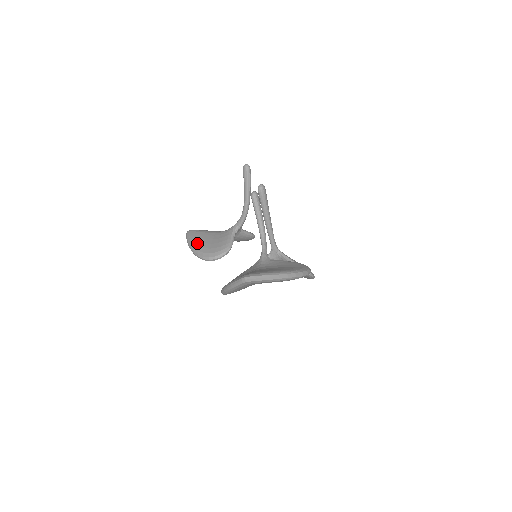
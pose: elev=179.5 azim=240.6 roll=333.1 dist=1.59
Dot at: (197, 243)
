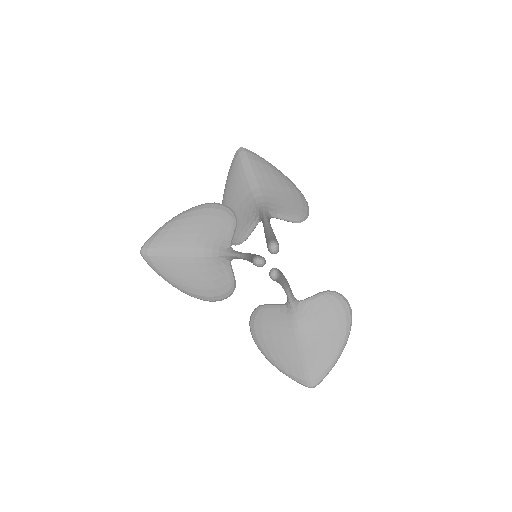
Dot at: (179, 282)
